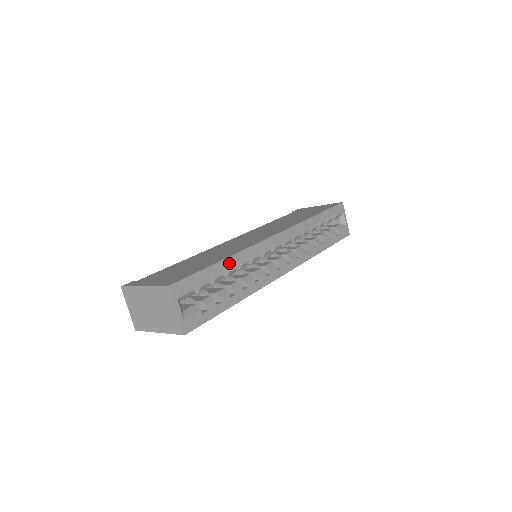
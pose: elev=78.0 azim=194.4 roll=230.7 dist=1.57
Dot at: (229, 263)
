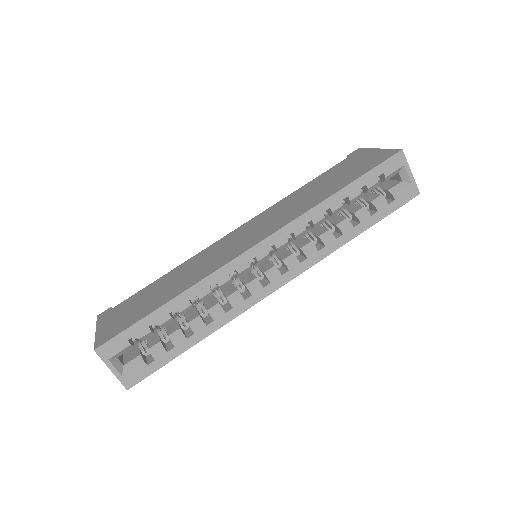
Dot at: (178, 303)
